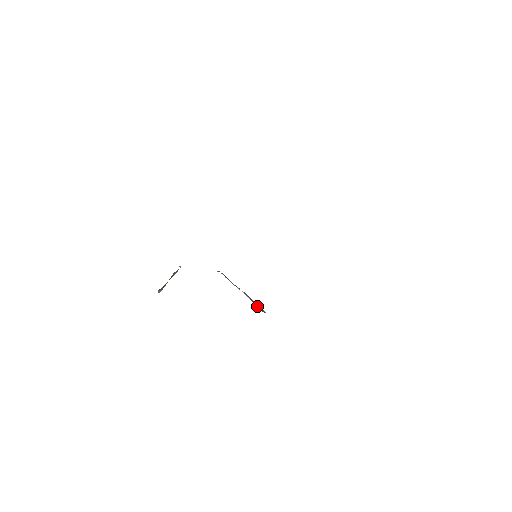
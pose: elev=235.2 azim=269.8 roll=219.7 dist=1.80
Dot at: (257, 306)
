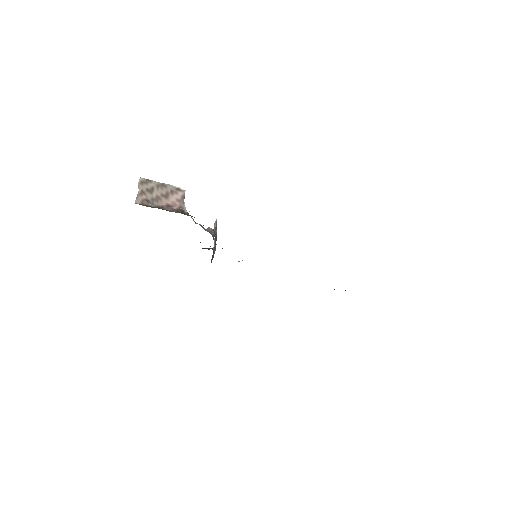
Dot at: (212, 257)
